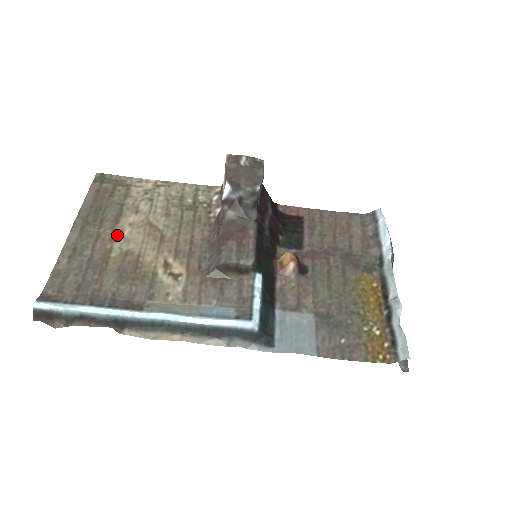
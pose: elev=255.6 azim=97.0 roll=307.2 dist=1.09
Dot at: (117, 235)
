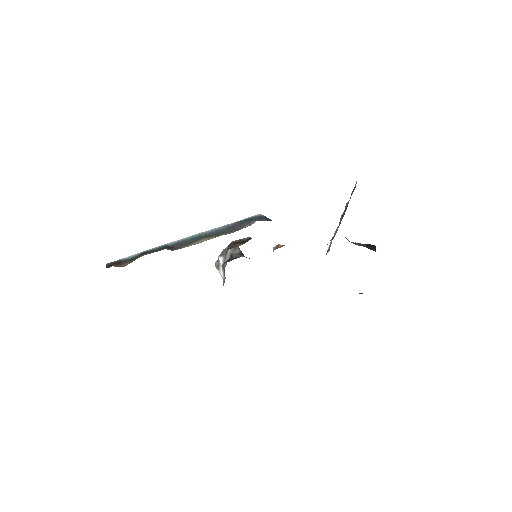
Dot at: occluded
